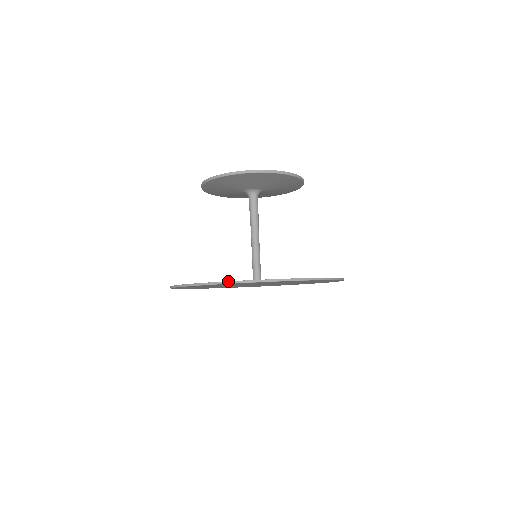
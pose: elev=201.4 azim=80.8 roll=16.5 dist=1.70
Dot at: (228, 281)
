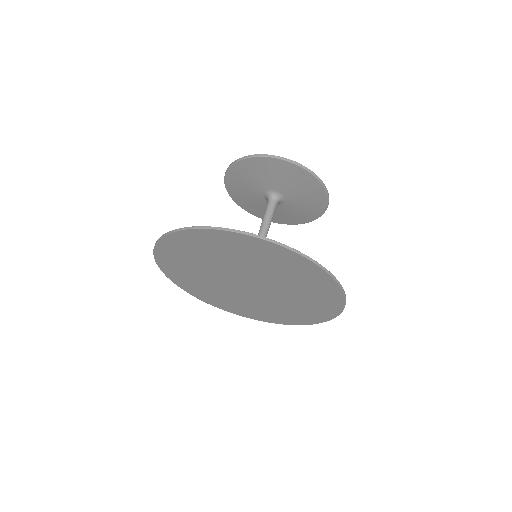
Dot at: occluded
